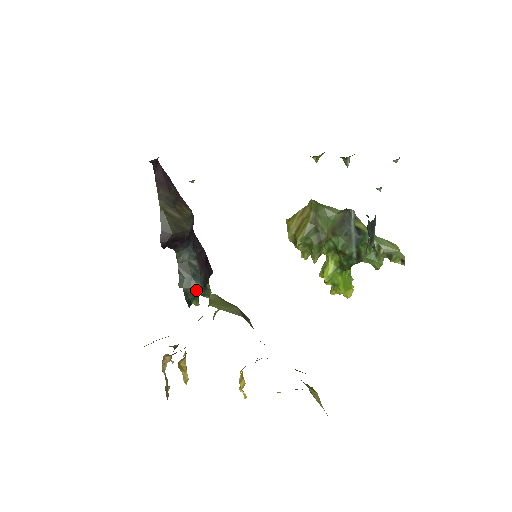
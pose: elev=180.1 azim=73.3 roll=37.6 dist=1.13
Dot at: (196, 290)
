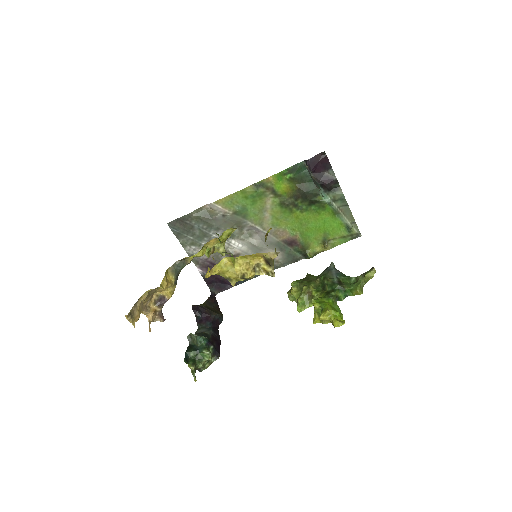
Dot at: (200, 336)
